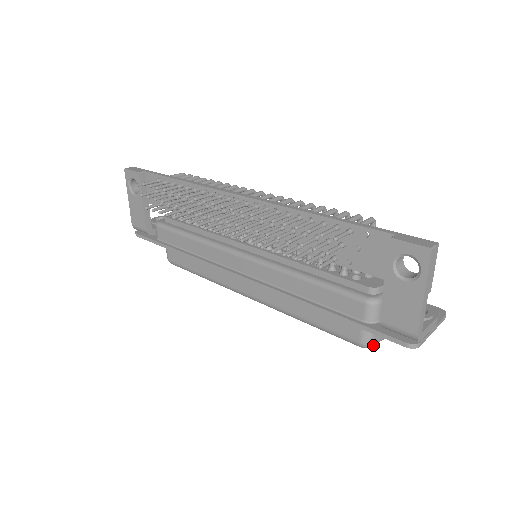
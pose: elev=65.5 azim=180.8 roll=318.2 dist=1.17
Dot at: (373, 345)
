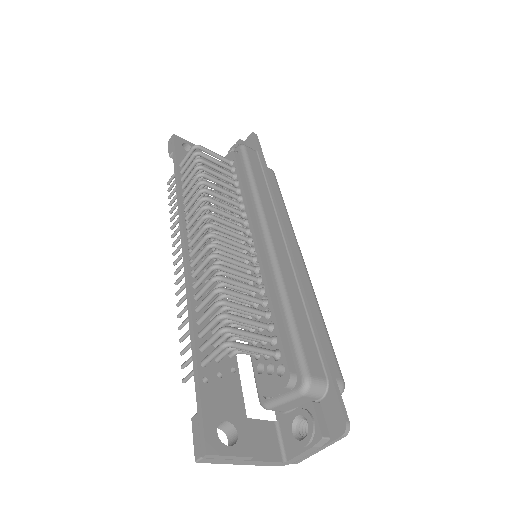
Dot at: occluded
